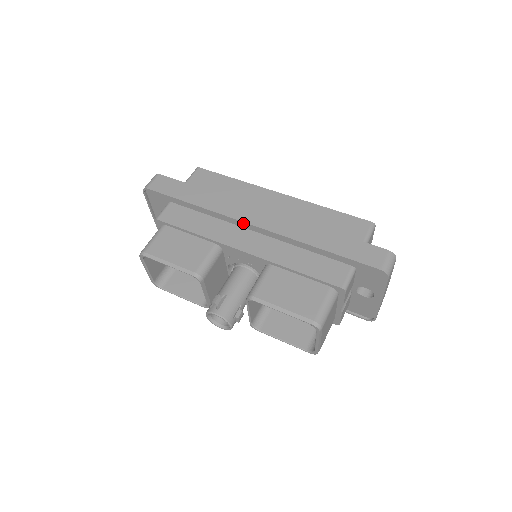
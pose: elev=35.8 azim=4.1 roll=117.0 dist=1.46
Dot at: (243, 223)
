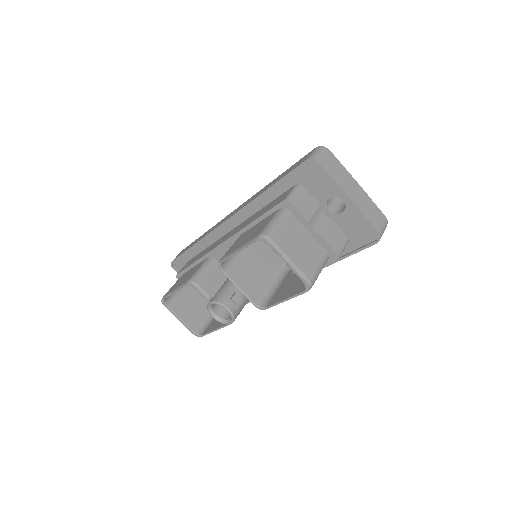
Dot at: (220, 227)
